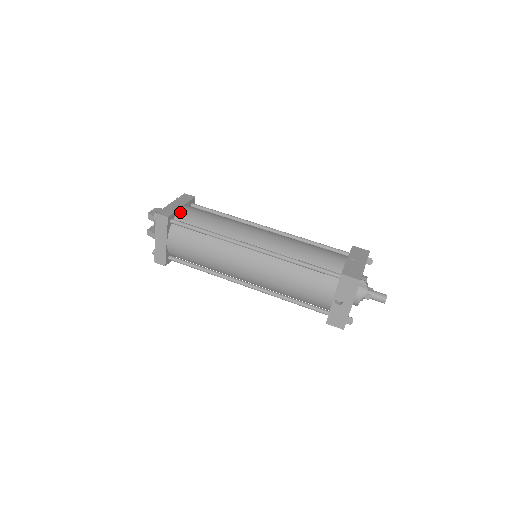
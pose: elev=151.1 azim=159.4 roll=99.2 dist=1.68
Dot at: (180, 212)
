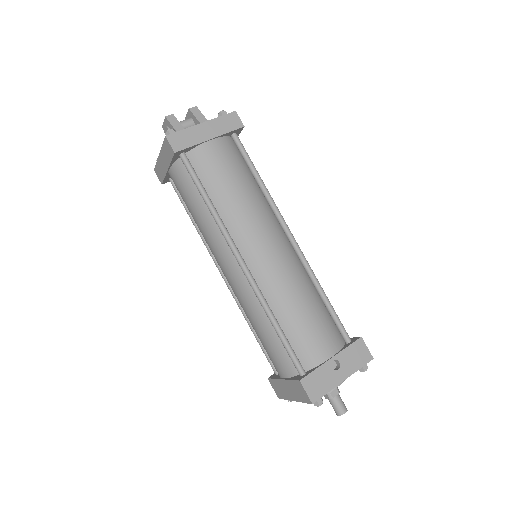
Dot at: occluded
